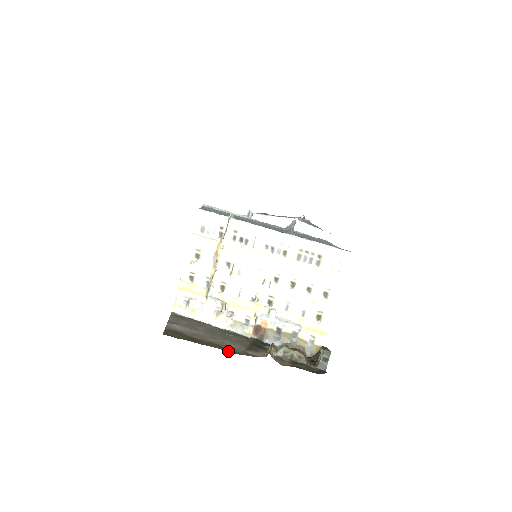
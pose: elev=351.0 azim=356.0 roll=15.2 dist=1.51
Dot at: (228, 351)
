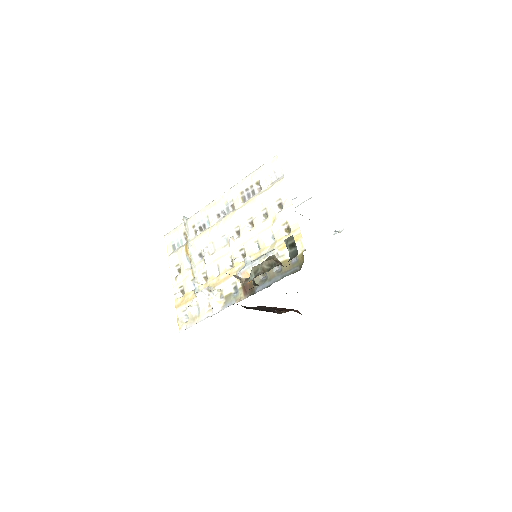
Dot at: occluded
